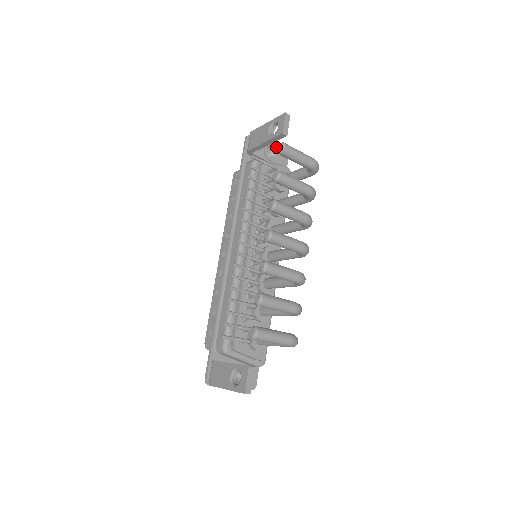
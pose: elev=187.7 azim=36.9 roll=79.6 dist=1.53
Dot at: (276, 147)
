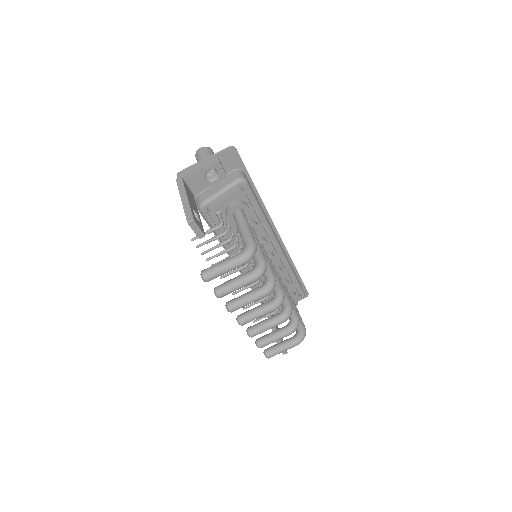
Dot at: (213, 163)
